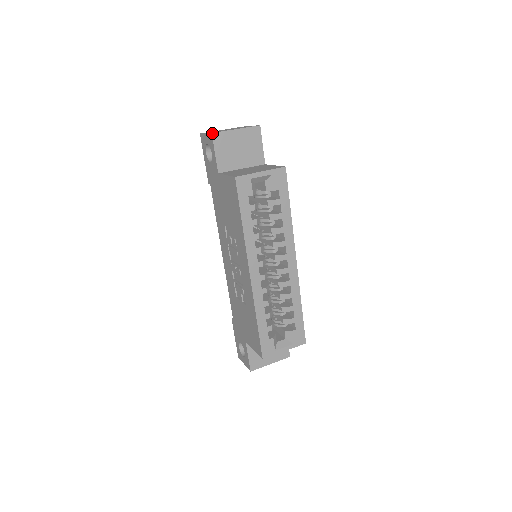
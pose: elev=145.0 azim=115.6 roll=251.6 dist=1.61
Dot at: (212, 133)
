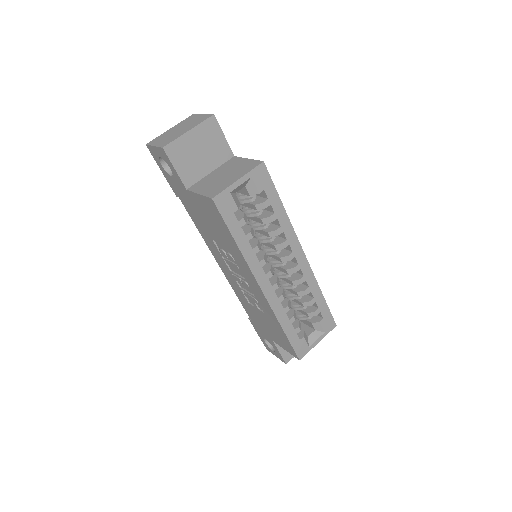
Dot at: (163, 147)
